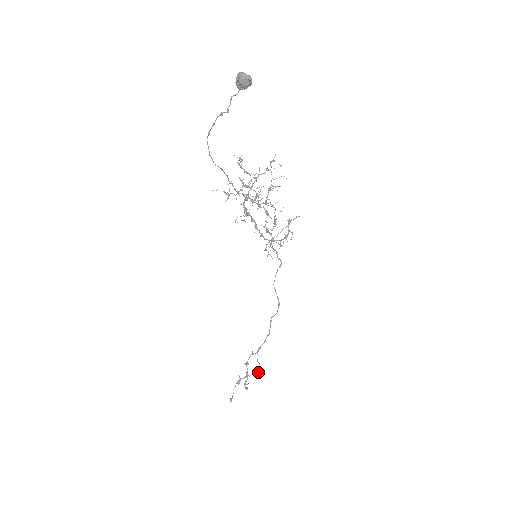
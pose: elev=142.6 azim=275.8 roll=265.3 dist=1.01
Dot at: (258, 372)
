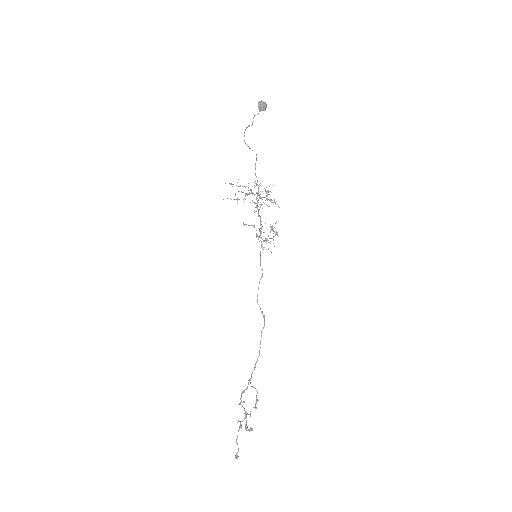
Dot at: (255, 406)
